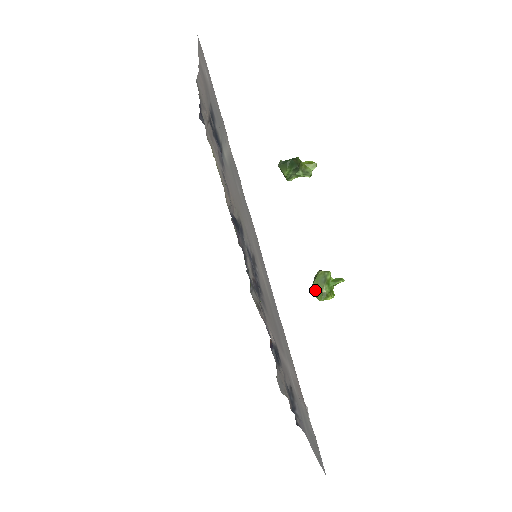
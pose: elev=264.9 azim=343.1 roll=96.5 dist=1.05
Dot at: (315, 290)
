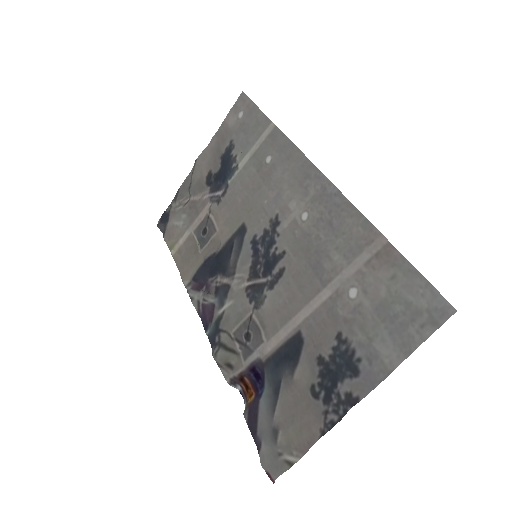
Dot at: occluded
